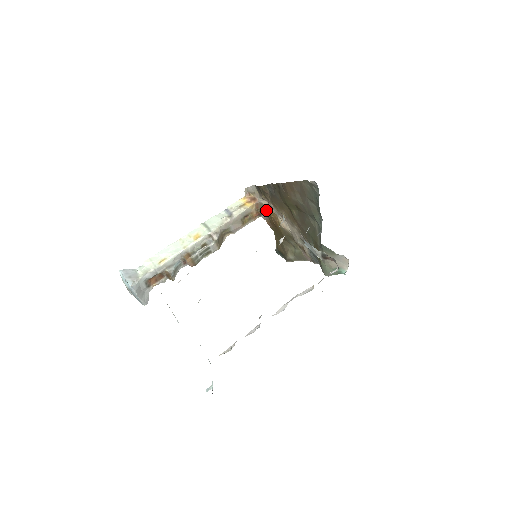
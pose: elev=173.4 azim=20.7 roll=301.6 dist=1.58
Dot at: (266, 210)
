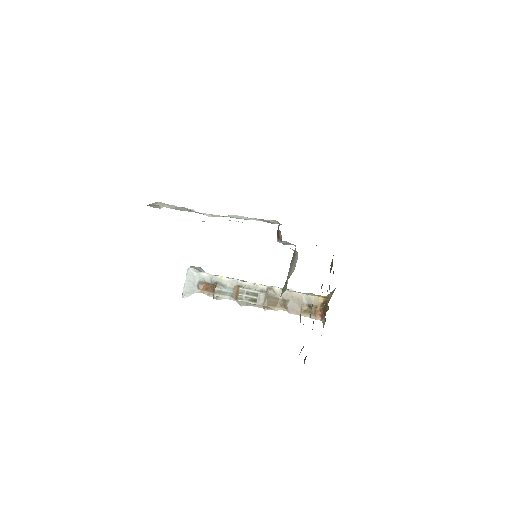
Dot at: (327, 307)
